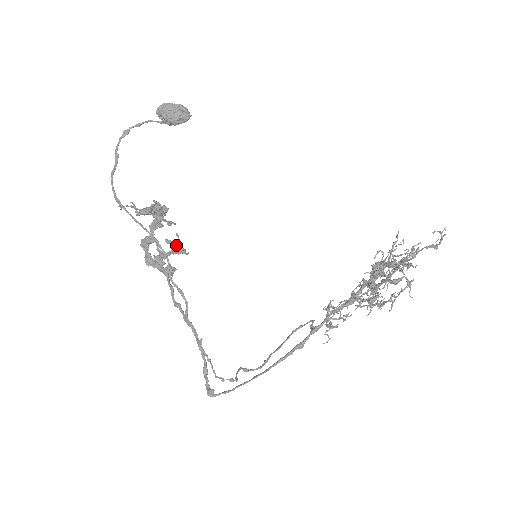
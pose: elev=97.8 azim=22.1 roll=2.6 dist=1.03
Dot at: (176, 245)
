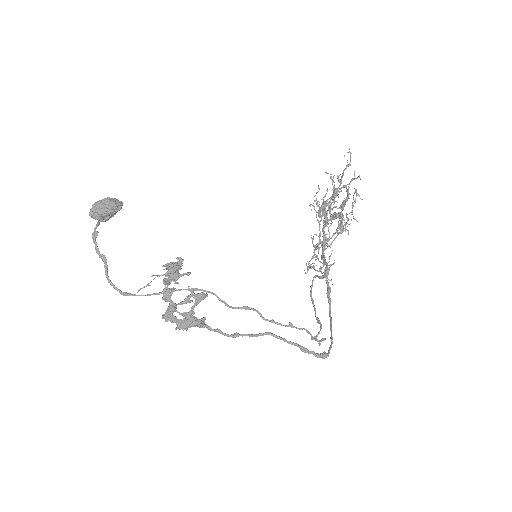
Dot at: (190, 301)
